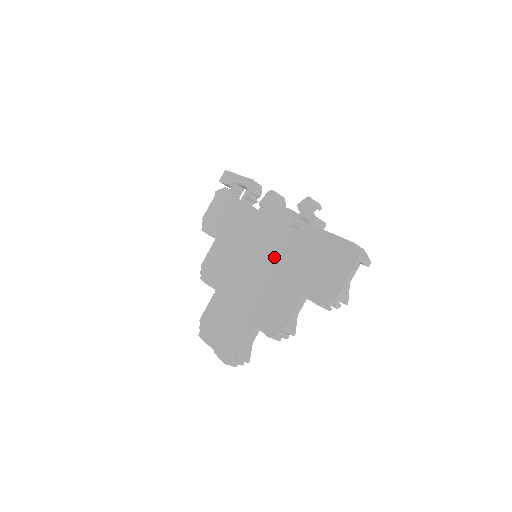
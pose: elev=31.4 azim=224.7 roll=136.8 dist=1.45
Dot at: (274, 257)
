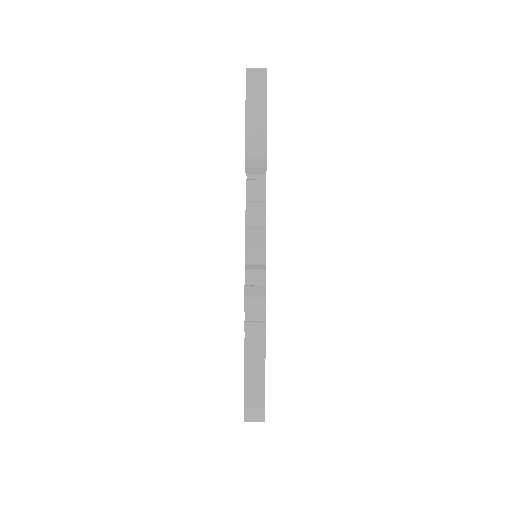
Dot at: occluded
